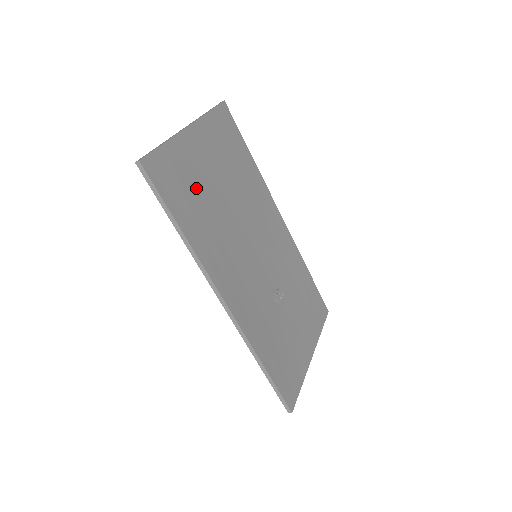
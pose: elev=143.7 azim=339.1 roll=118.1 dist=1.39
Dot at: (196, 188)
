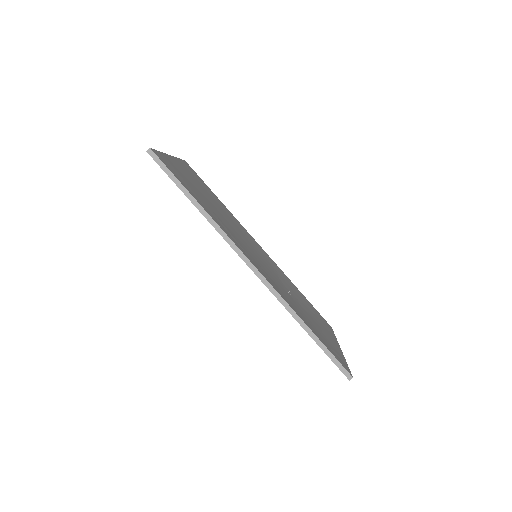
Dot at: (193, 188)
